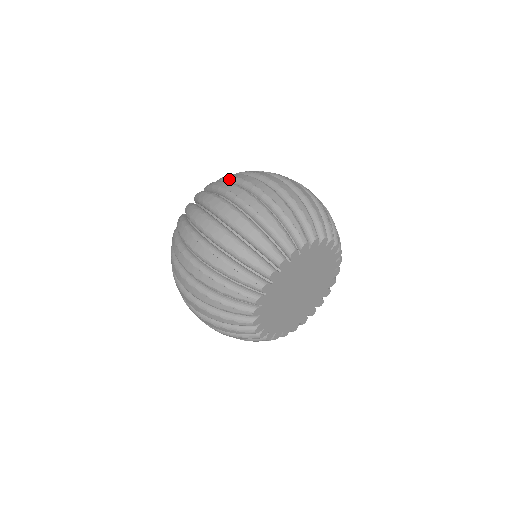
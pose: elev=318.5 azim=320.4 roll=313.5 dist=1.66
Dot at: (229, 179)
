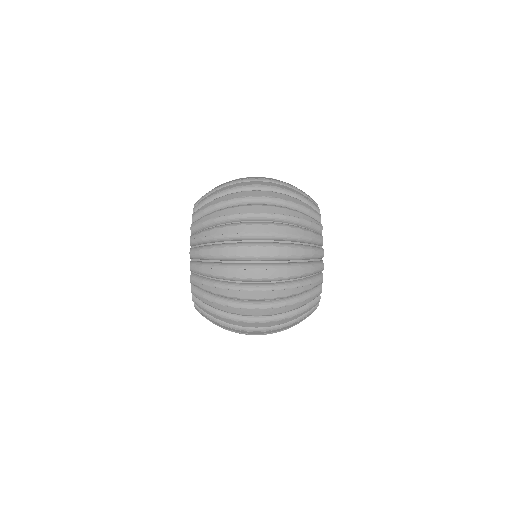
Dot at: occluded
